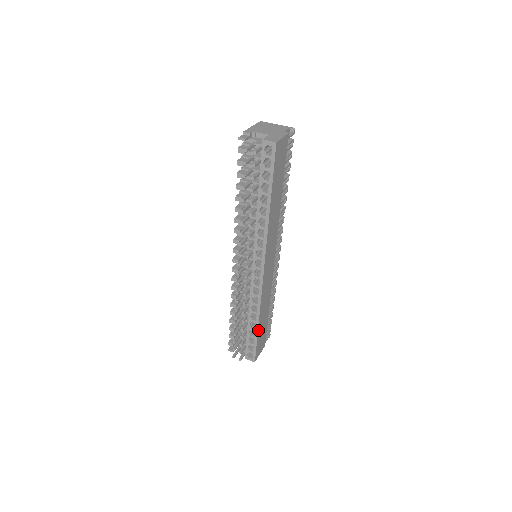
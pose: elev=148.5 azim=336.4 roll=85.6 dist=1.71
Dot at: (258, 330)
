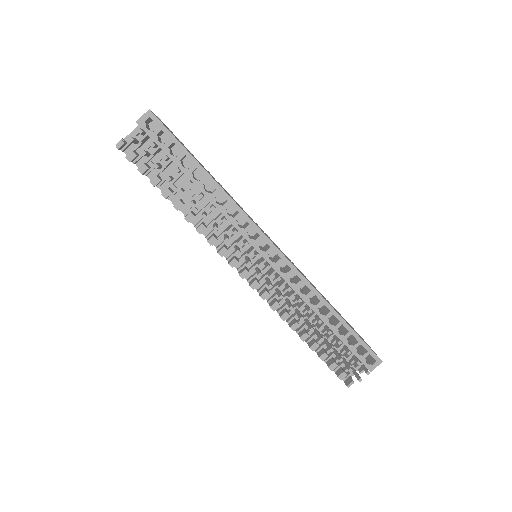
Dot at: (343, 320)
